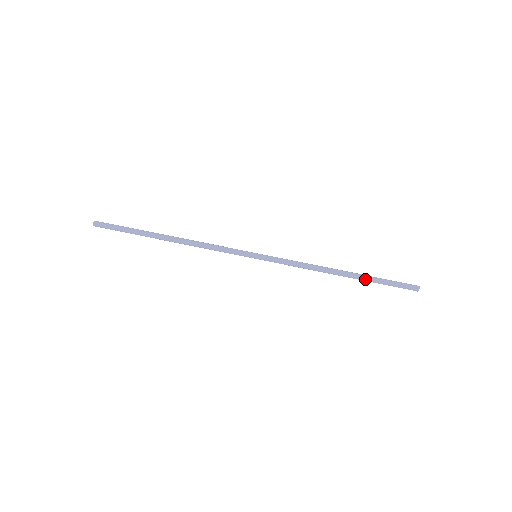
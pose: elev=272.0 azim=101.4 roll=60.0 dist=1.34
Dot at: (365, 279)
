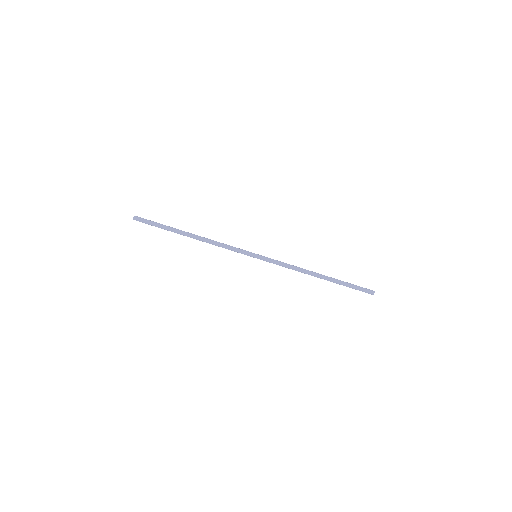
Dot at: occluded
